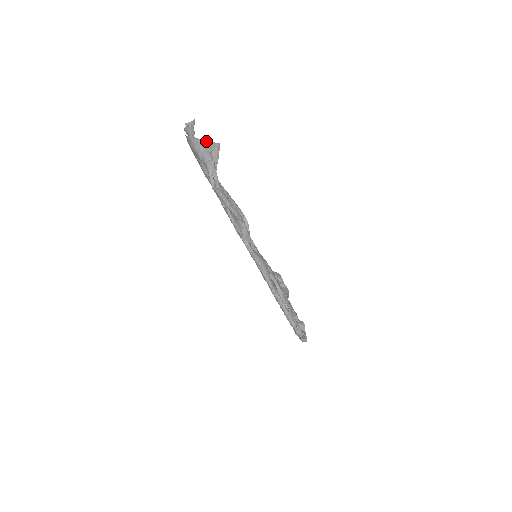
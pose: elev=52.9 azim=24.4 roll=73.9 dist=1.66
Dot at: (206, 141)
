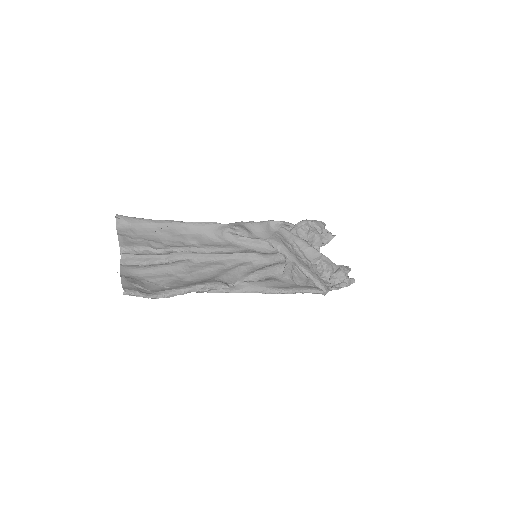
Dot at: occluded
